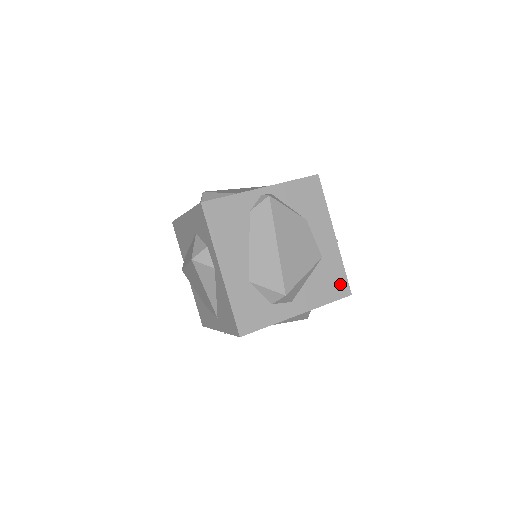
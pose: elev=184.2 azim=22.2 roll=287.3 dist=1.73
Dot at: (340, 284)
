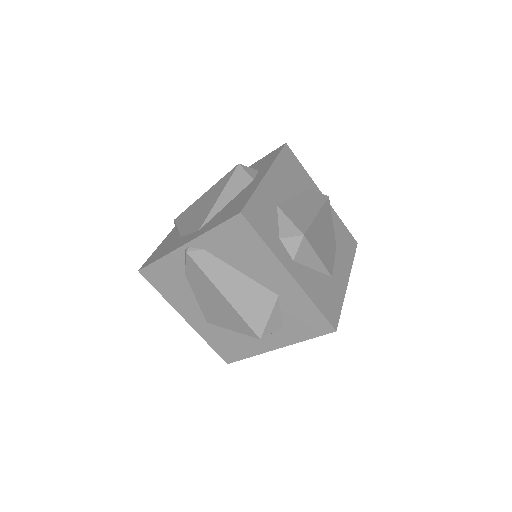
Dot at: (333, 311)
